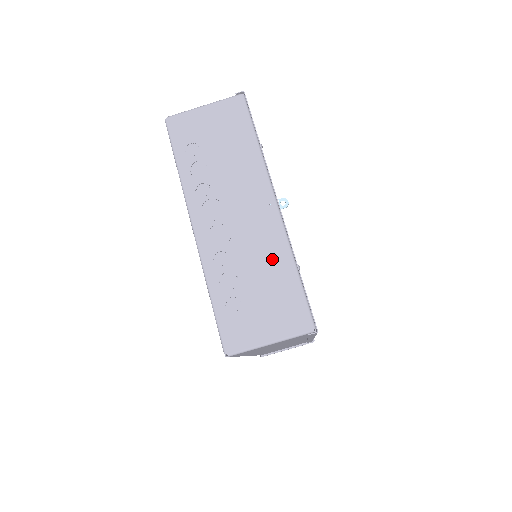
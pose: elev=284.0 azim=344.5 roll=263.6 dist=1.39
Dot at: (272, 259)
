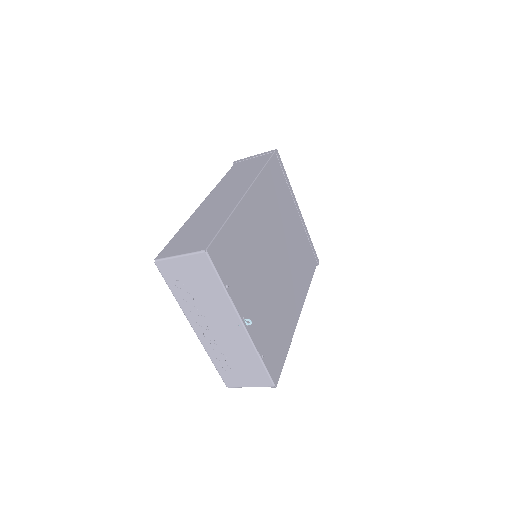
Dot at: (245, 353)
